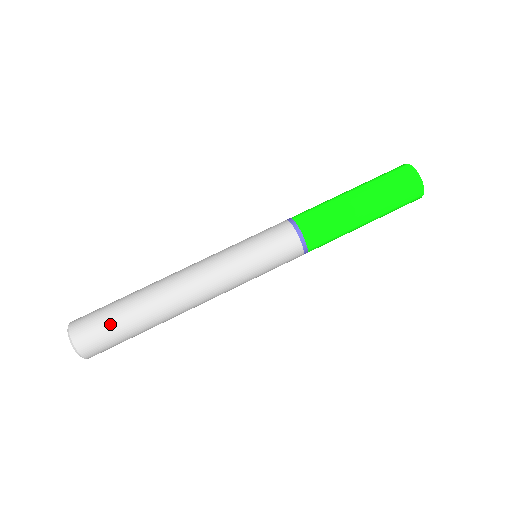
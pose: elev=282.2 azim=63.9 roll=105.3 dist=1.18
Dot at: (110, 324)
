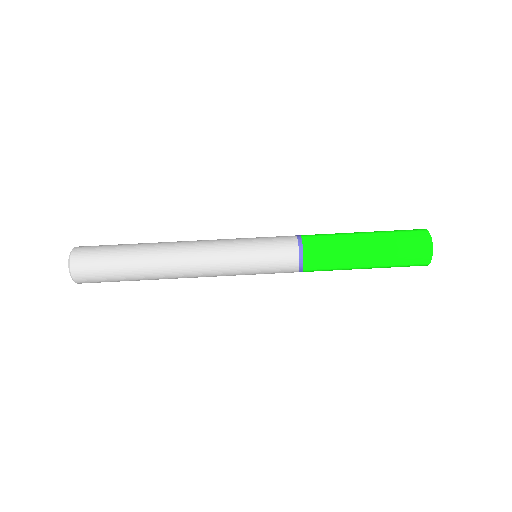
Dot at: (109, 247)
